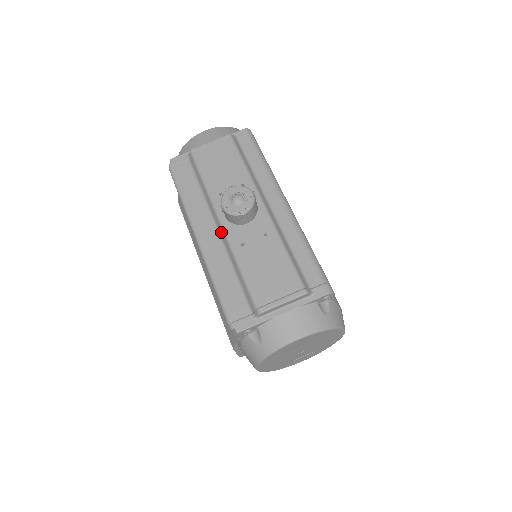
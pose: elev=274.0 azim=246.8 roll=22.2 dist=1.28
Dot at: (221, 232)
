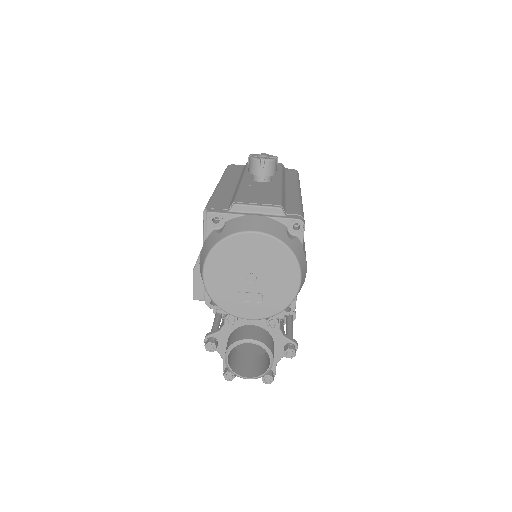
Dot at: occluded
